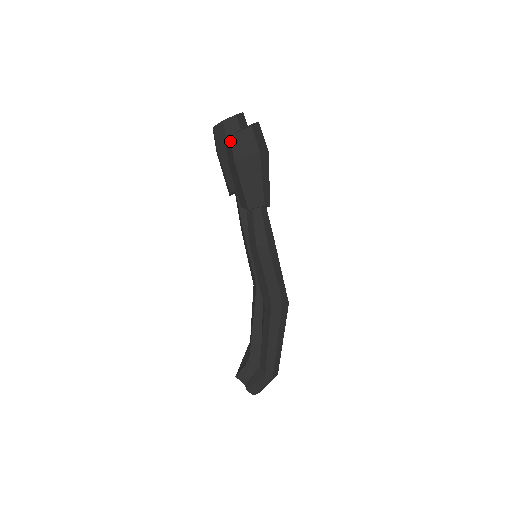
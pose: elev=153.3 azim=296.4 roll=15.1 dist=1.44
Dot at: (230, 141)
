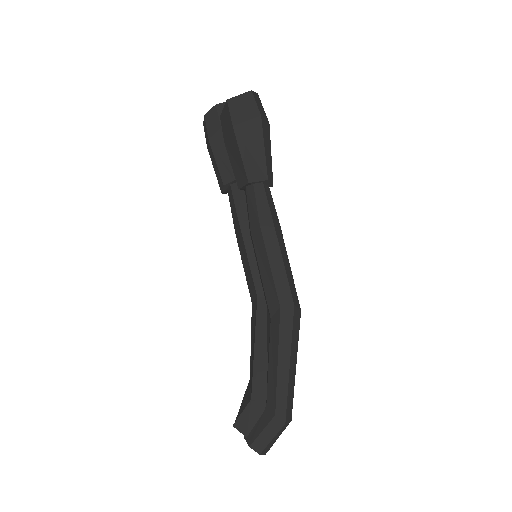
Dot at: (227, 105)
